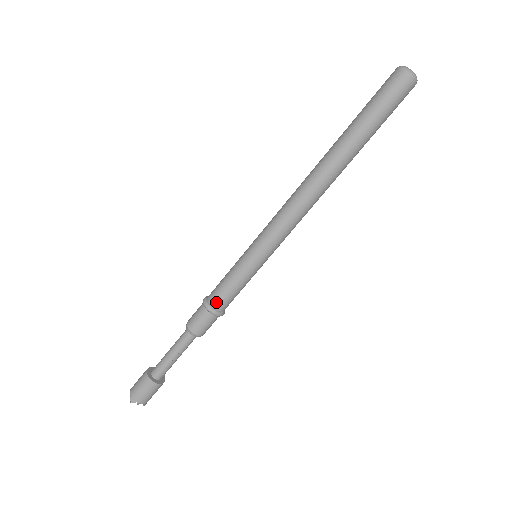
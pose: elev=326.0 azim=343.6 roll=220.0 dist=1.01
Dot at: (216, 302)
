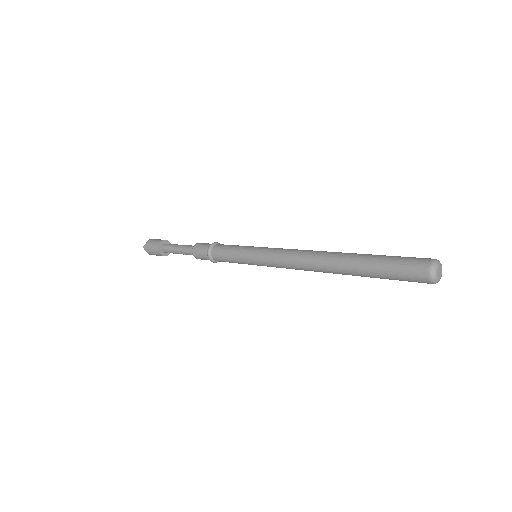
Dot at: (215, 254)
